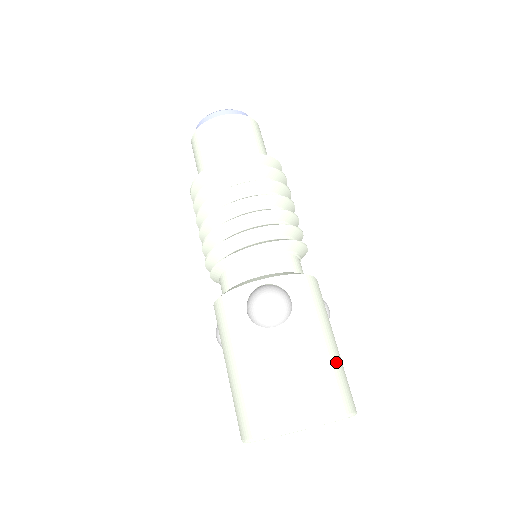
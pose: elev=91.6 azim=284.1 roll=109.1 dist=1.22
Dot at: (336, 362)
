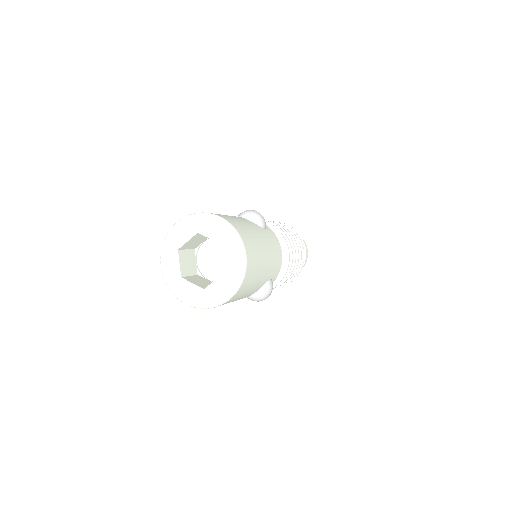
Dot at: (260, 253)
